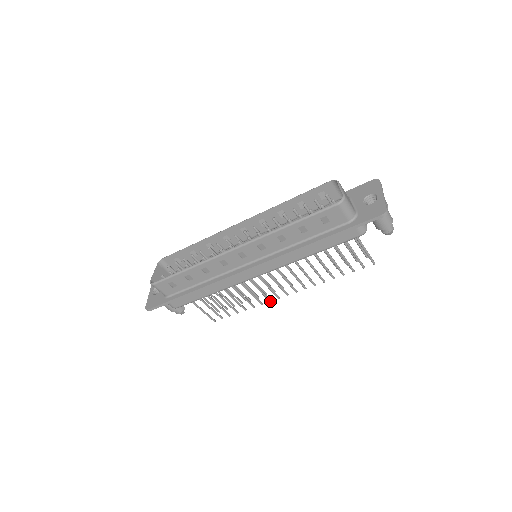
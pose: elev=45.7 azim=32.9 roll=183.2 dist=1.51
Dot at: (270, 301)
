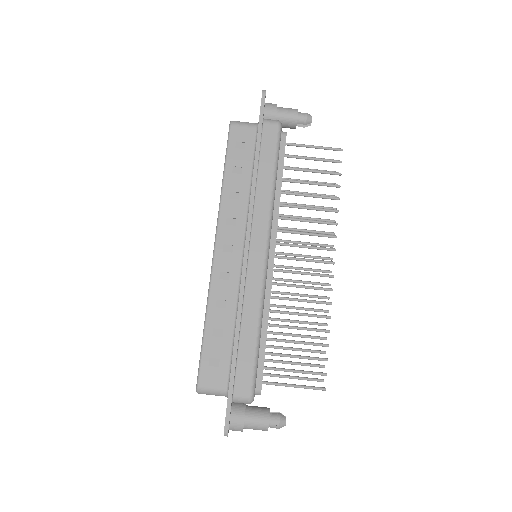
Dot at: (331, 289)
